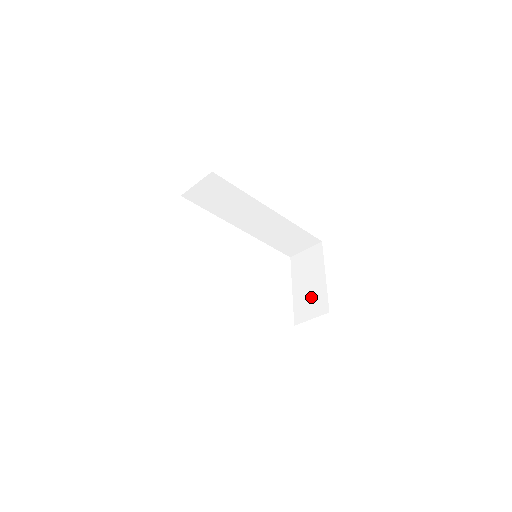
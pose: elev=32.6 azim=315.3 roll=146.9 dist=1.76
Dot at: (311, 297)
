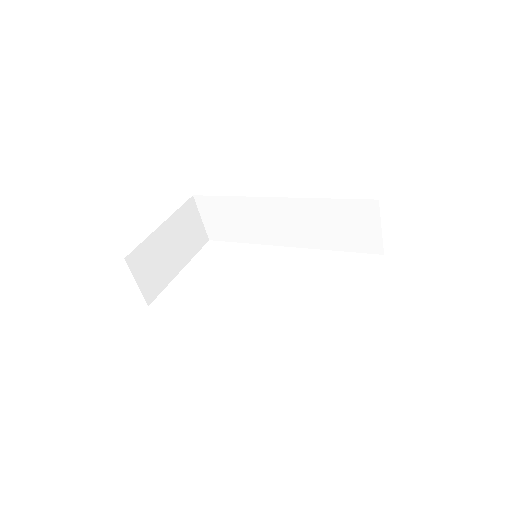
Dot at: occluded
